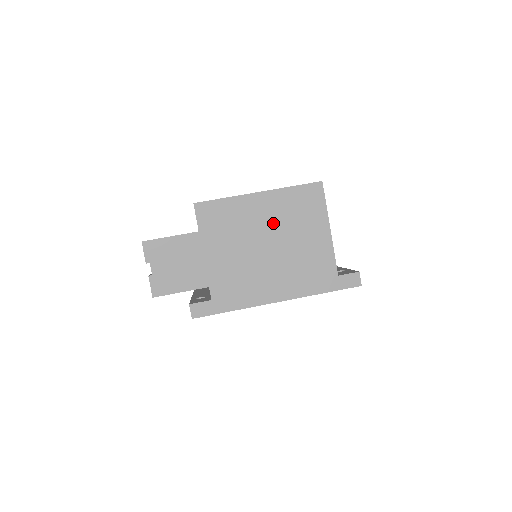
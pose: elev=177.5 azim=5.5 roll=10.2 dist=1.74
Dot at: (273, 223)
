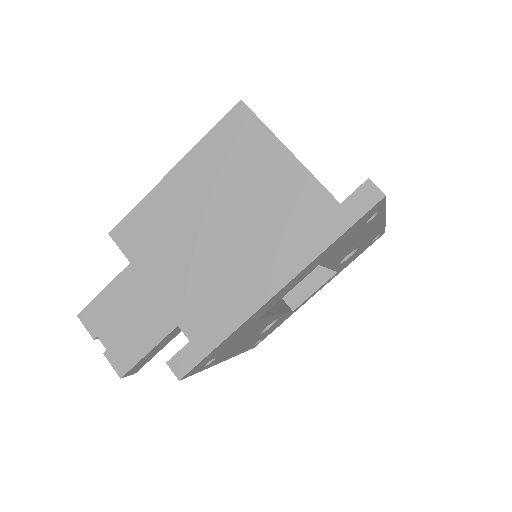
Dot at: (210, 194)
